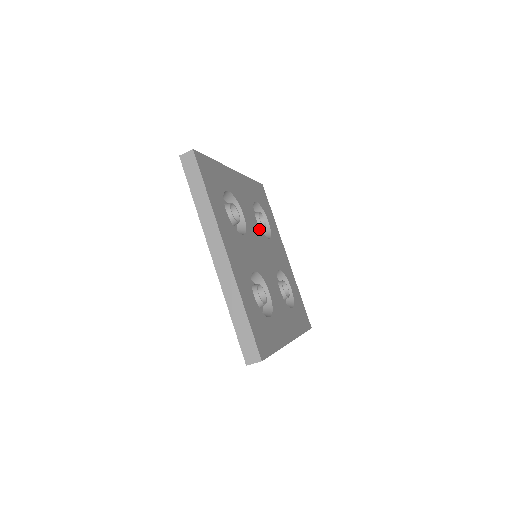
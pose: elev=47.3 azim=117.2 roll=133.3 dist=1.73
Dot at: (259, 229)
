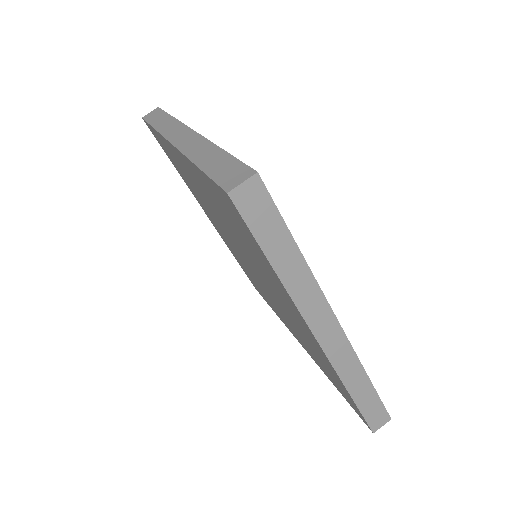
Dot at: occluded
